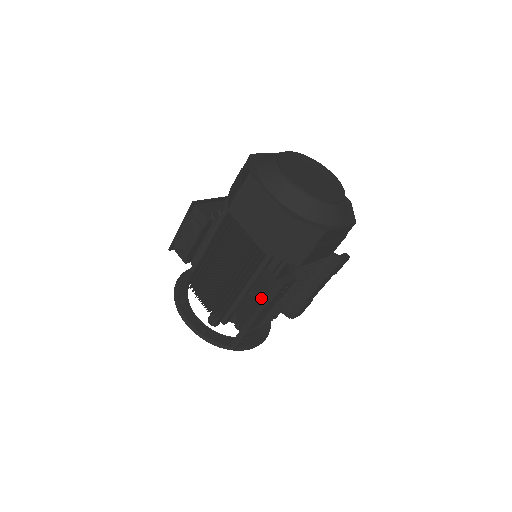
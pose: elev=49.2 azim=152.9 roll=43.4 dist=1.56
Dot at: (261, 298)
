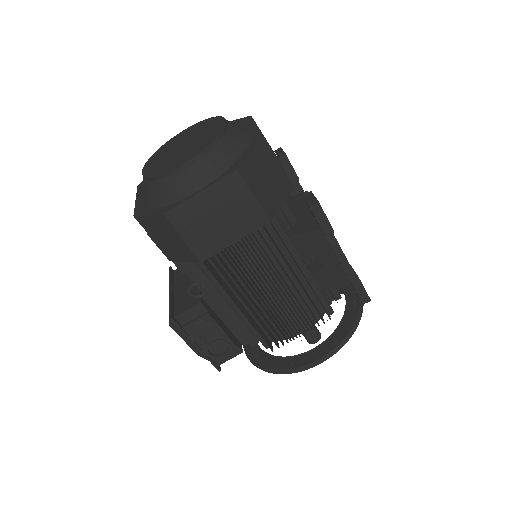
Dot at: (323, 244)
